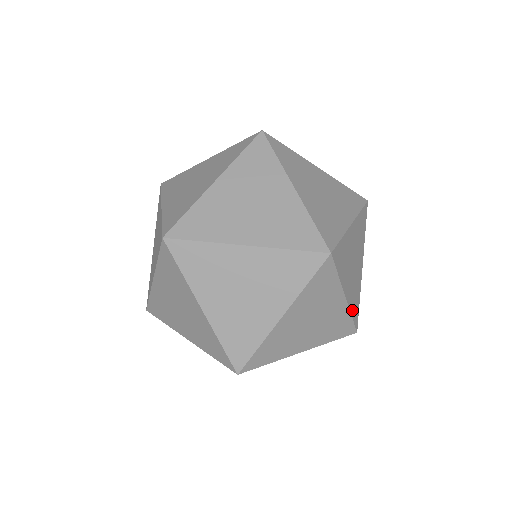
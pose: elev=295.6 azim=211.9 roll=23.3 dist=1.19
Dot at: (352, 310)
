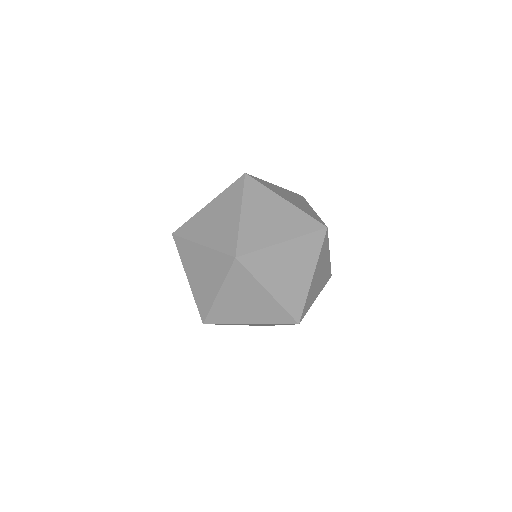
Dot at: (286, 304)
